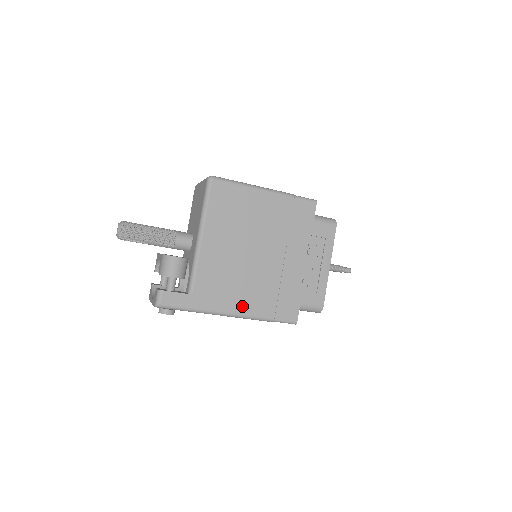
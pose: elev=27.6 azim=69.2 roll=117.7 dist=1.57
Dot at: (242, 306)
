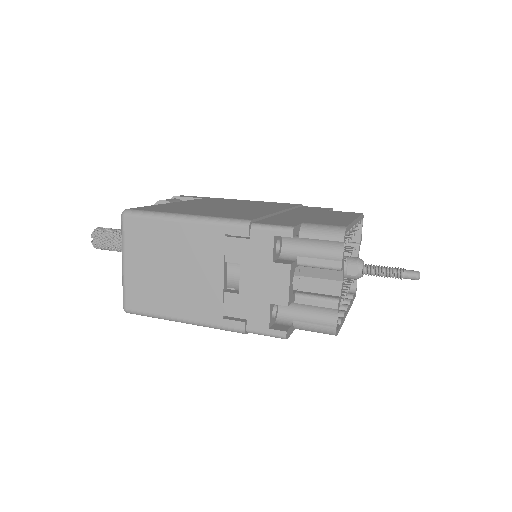
Dot at: occluded
